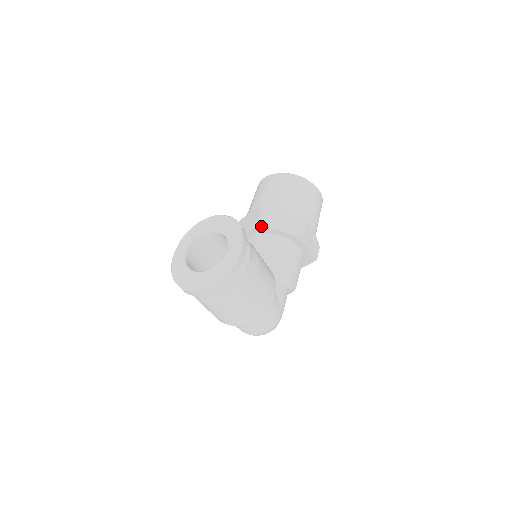
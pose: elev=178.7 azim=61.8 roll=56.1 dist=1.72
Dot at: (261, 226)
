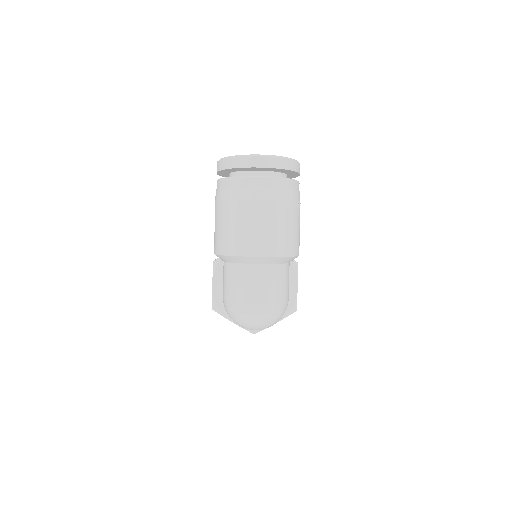
Dot at: occluded
